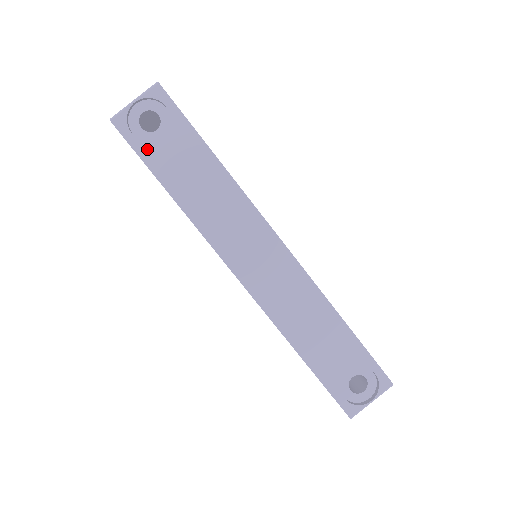
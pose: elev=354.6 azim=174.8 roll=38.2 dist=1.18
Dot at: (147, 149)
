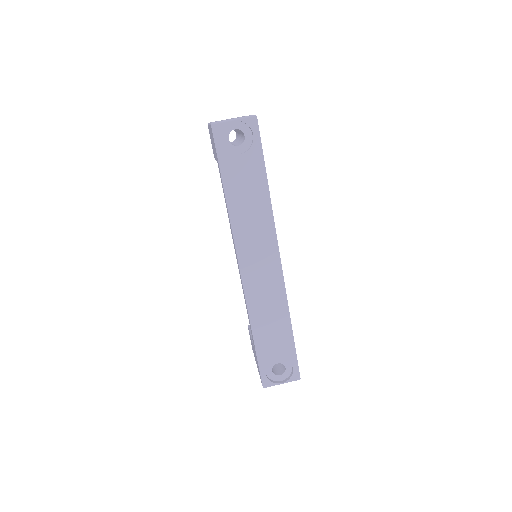
Dot at: (226, 156)
